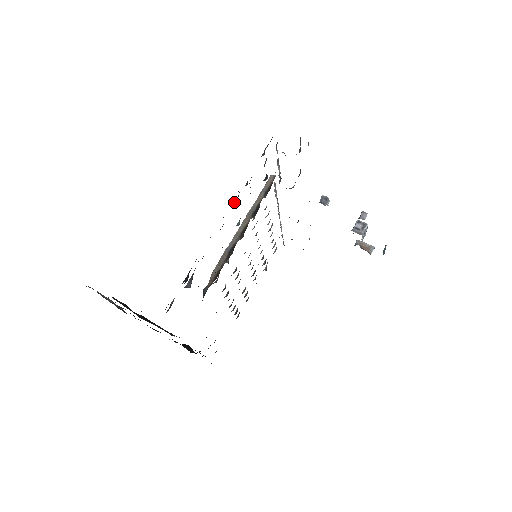
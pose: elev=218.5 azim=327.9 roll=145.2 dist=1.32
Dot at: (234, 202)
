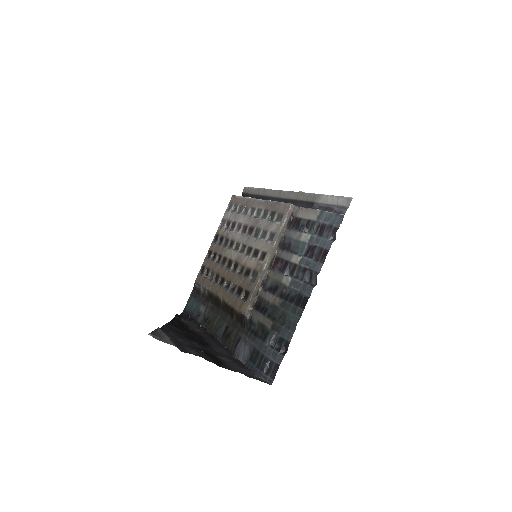
Dot at: (304, 275)
